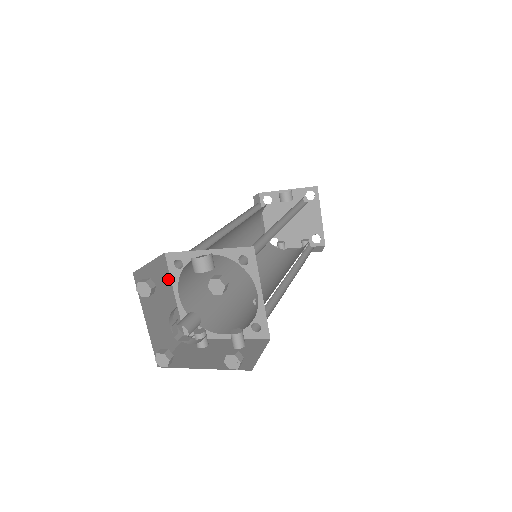
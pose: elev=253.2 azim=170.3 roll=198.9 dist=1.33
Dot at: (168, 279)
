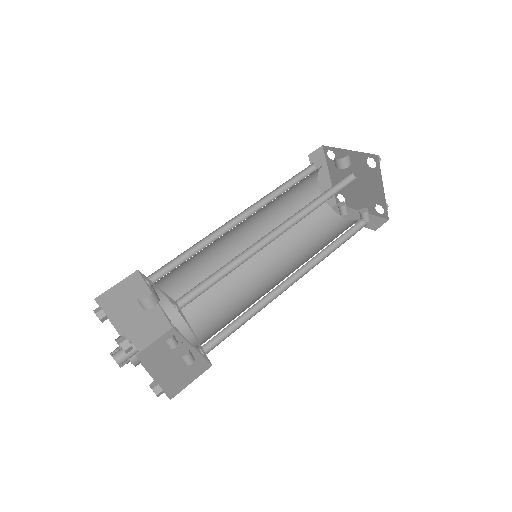
Dot at: (145, 289)
